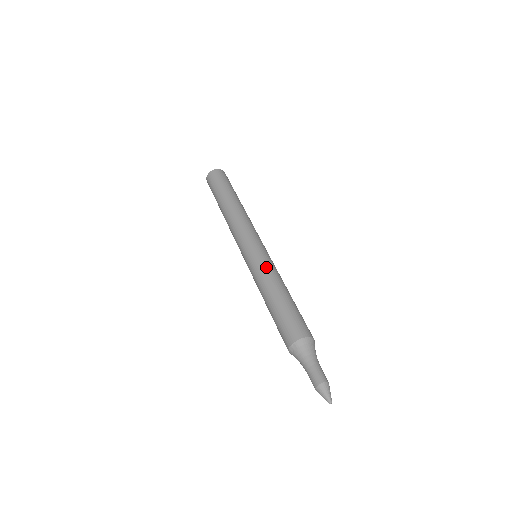
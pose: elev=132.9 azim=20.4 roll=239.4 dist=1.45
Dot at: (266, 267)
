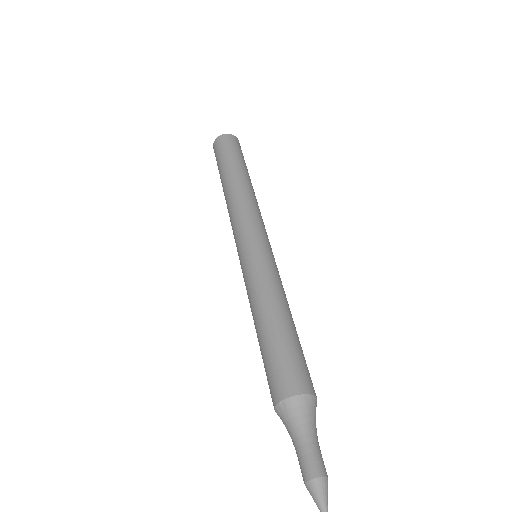
Dot at: (265, 274)
